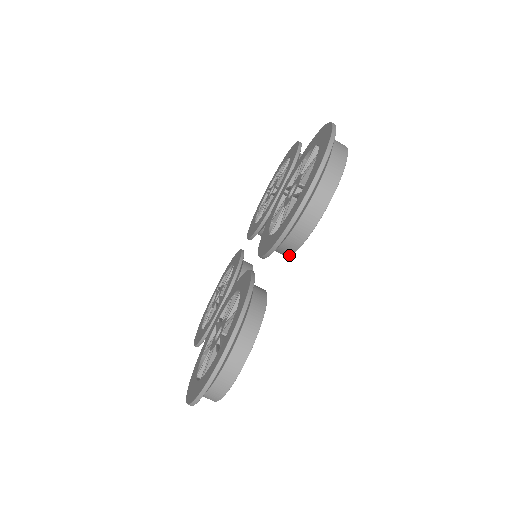
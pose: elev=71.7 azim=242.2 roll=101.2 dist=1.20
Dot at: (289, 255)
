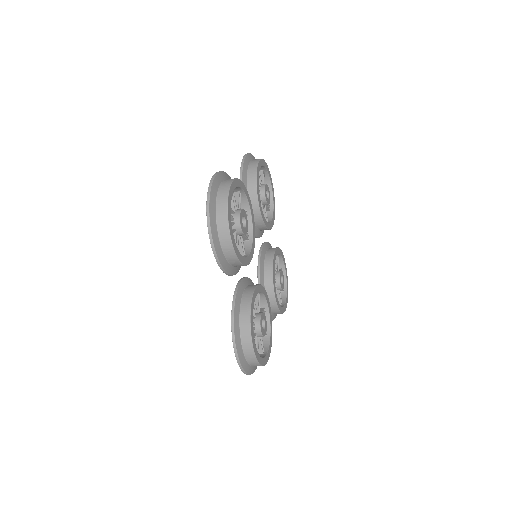
Dot at: occluded
